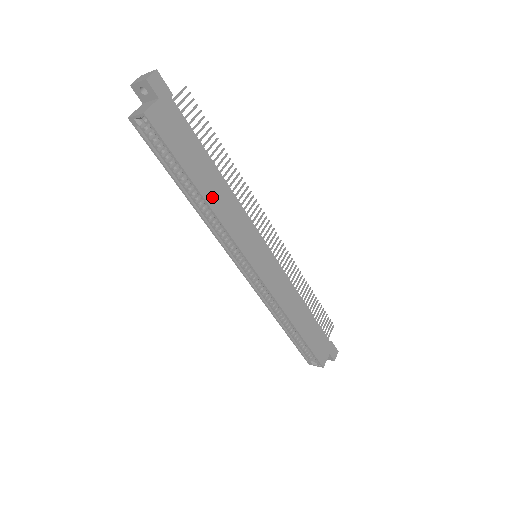
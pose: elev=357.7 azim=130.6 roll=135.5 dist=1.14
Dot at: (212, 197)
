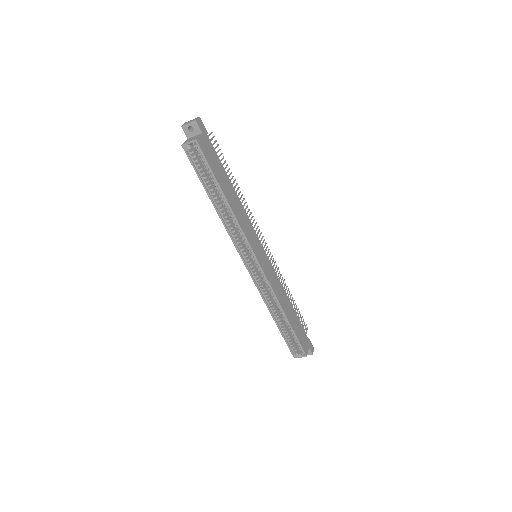
Dot at: (232, 203)
